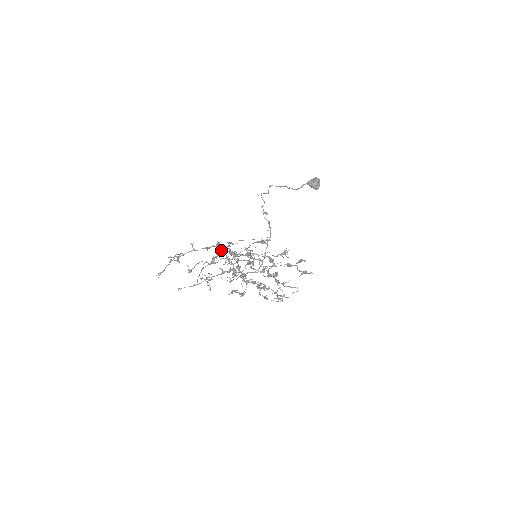
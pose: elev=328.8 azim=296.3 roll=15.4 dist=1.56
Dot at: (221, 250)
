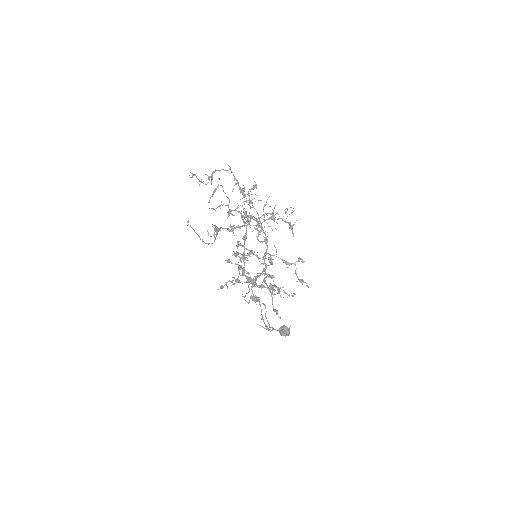
Dot at: (244, 194)
